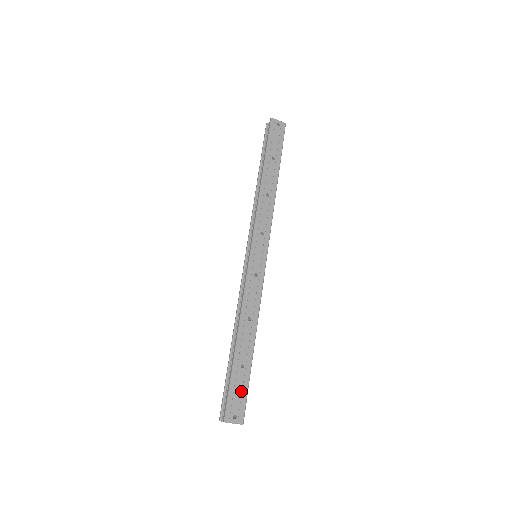
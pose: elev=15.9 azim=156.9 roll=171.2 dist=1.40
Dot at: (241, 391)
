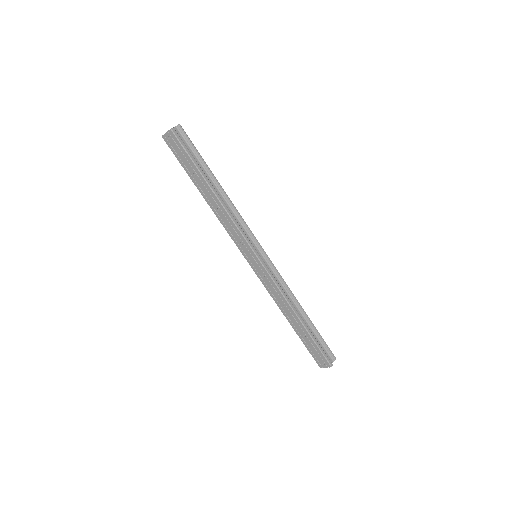
Dot at: (315, 350)
